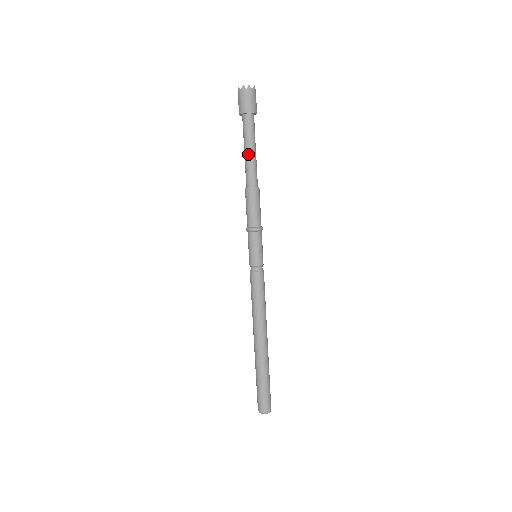
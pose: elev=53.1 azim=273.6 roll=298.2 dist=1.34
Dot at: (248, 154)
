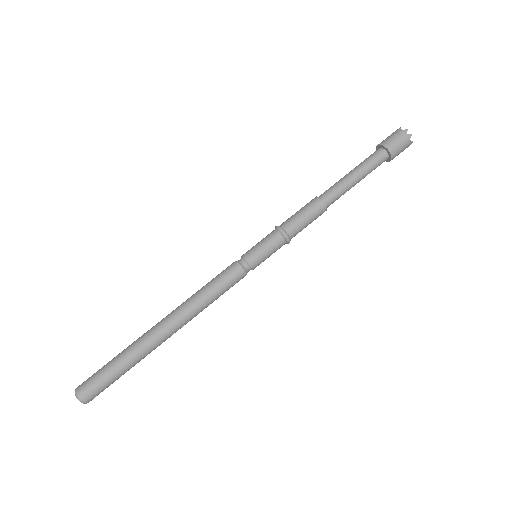
Dot at: (351, 176)
